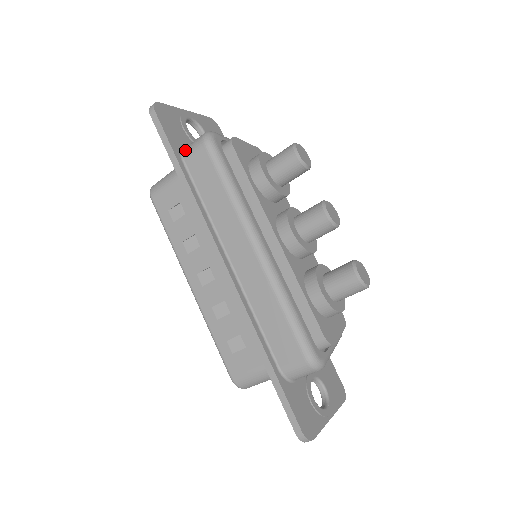
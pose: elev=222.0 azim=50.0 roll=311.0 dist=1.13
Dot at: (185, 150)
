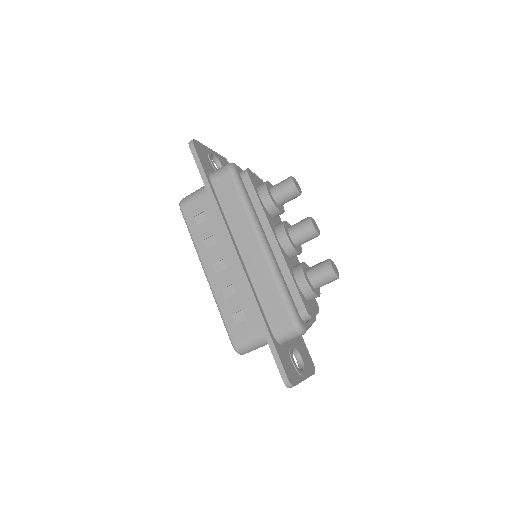
Dot at: (213, 174)
